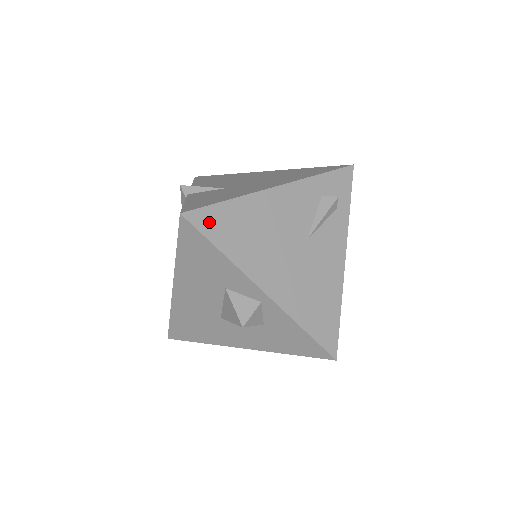
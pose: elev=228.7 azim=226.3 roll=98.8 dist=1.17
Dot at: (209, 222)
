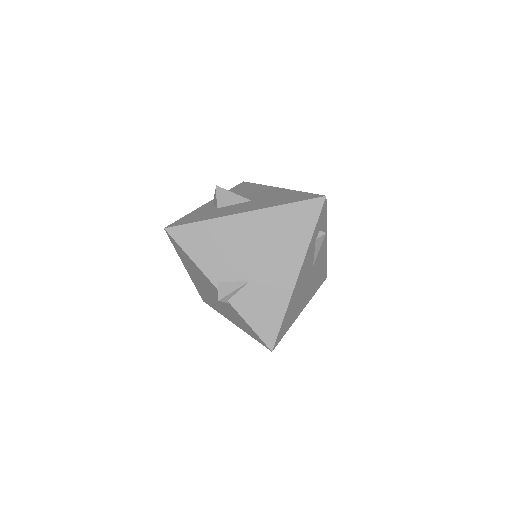
Dot at: (281, 334)
